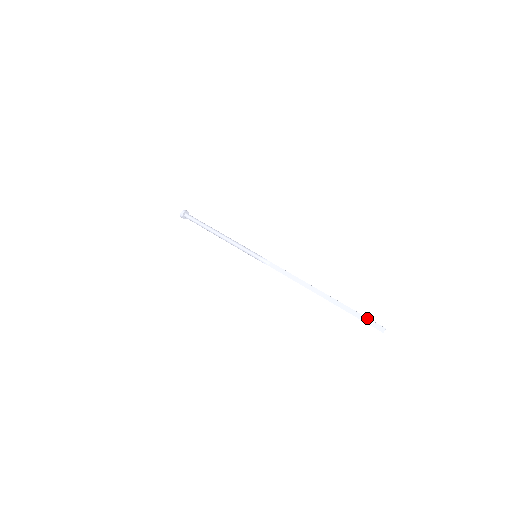
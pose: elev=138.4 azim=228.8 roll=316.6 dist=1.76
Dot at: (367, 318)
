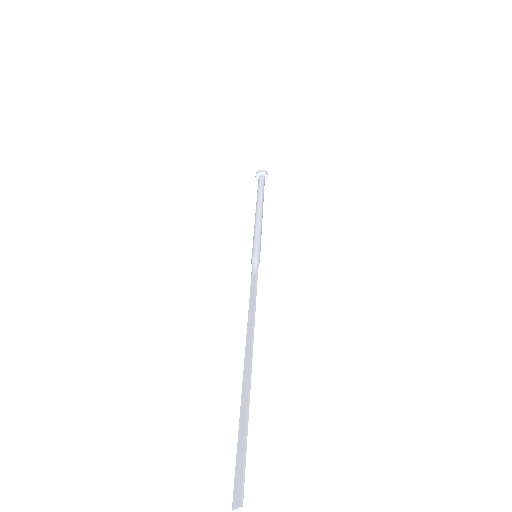
Dot at: (243, 456)
